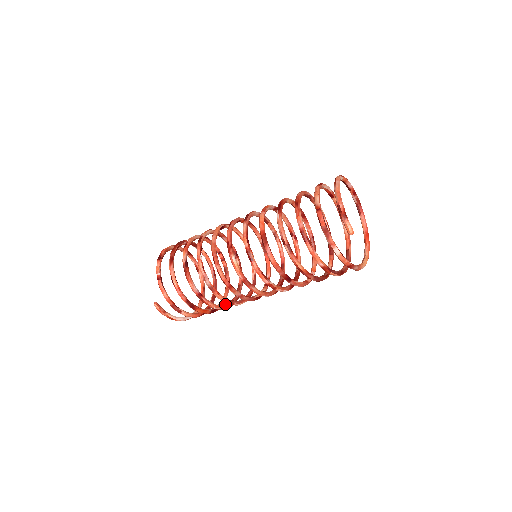
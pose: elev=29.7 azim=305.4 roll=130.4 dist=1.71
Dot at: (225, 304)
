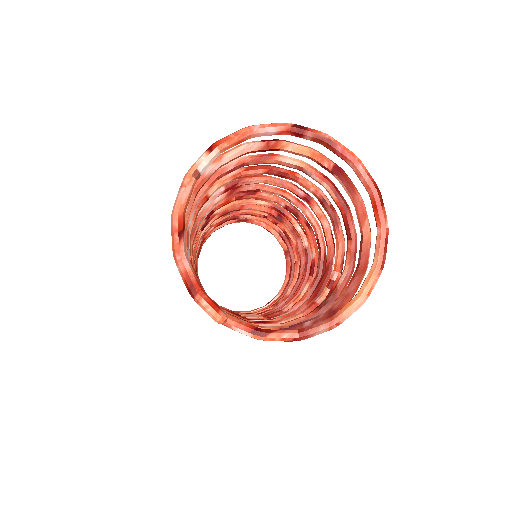
Dot at: occluded
